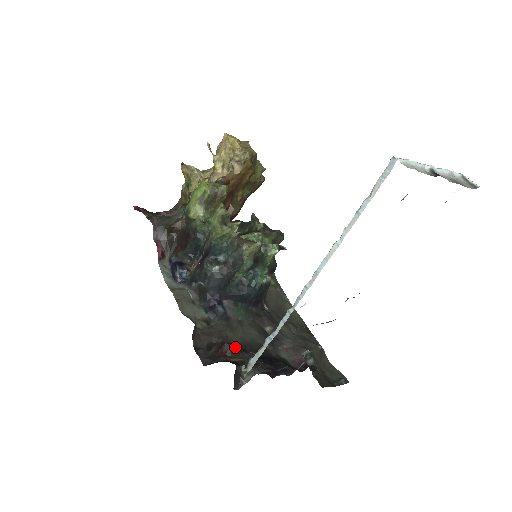
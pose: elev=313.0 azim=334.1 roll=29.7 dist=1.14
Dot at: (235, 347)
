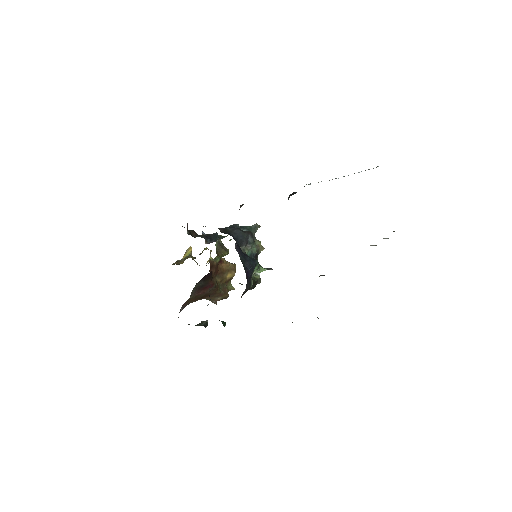
Dot at: occluded
